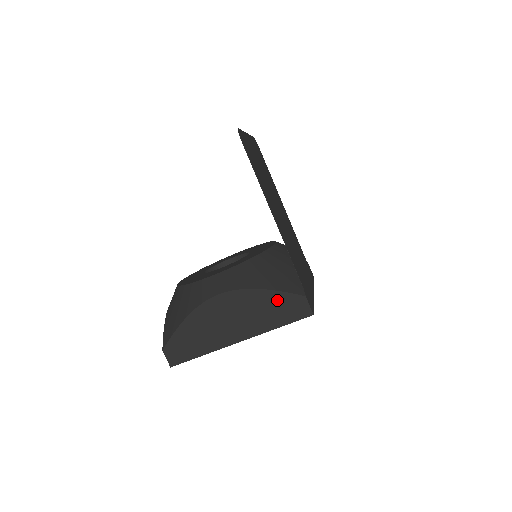
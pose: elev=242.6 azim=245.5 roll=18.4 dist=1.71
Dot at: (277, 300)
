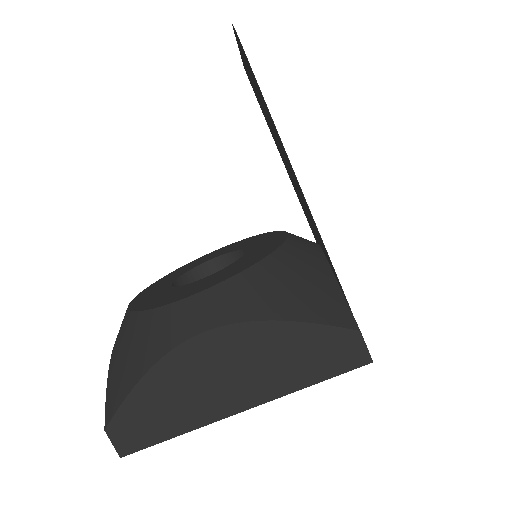
Dot at: (309, 339)
